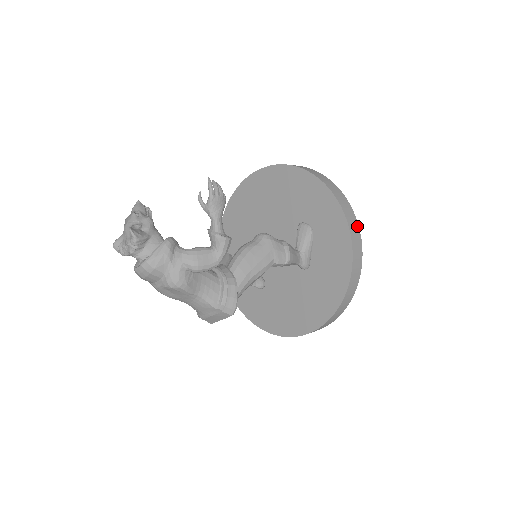
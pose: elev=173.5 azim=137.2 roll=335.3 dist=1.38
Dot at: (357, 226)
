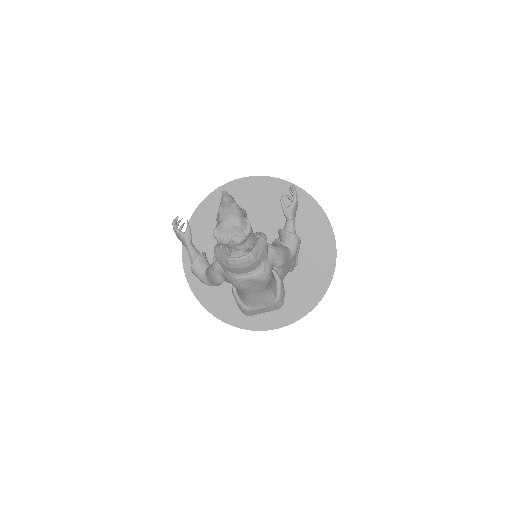
Dot at: occluded
